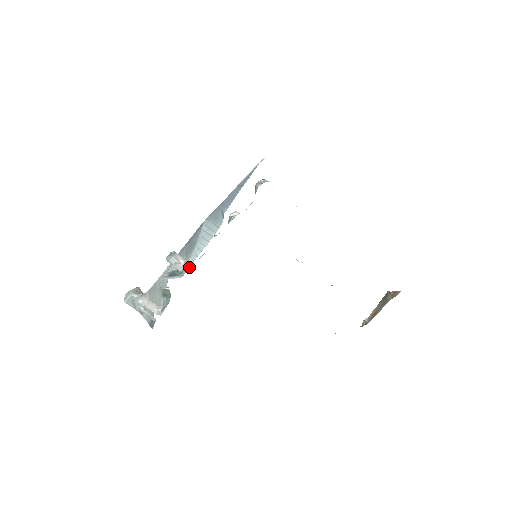
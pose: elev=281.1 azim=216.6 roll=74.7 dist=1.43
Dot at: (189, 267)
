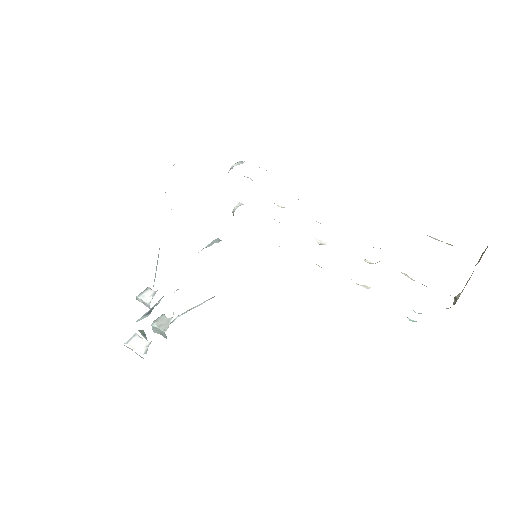
Dot at: occluded
